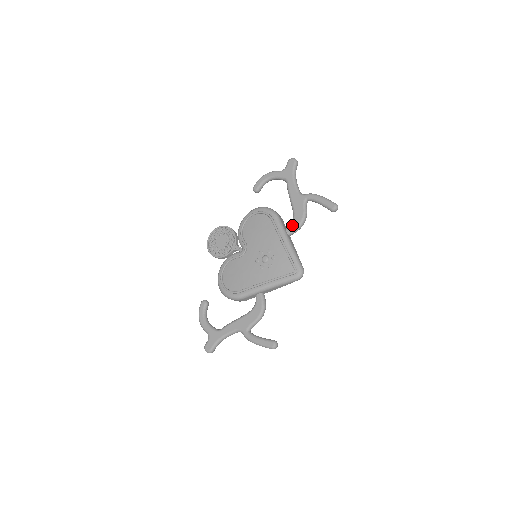
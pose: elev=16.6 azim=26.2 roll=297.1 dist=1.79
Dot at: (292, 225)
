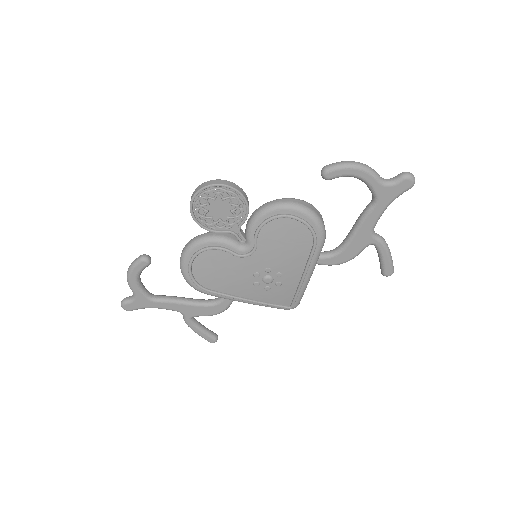
Dot at: (329, 260)
